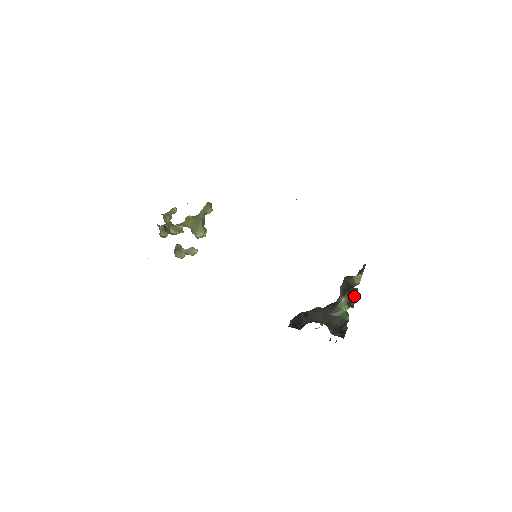
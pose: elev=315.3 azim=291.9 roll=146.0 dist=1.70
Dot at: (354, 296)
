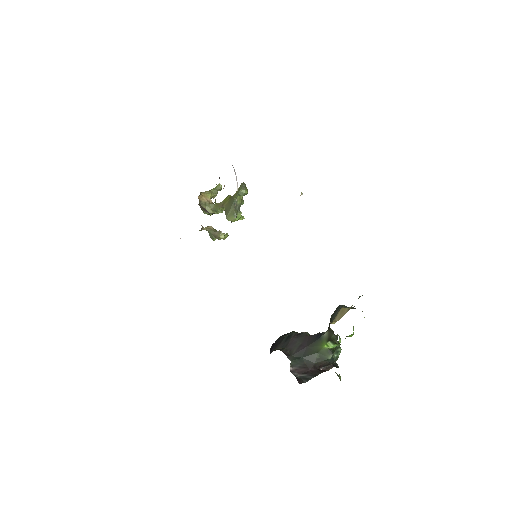
Dot at: (334, 334)
